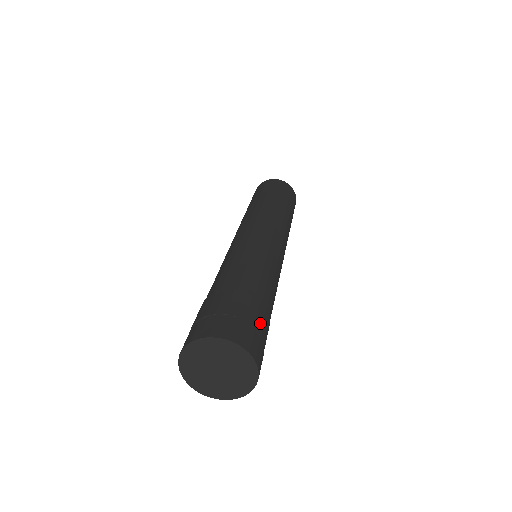
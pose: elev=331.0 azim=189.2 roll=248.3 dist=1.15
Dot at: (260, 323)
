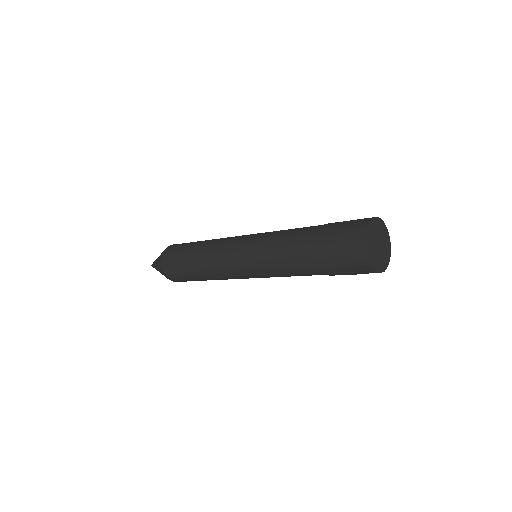
Dot at: occluded
